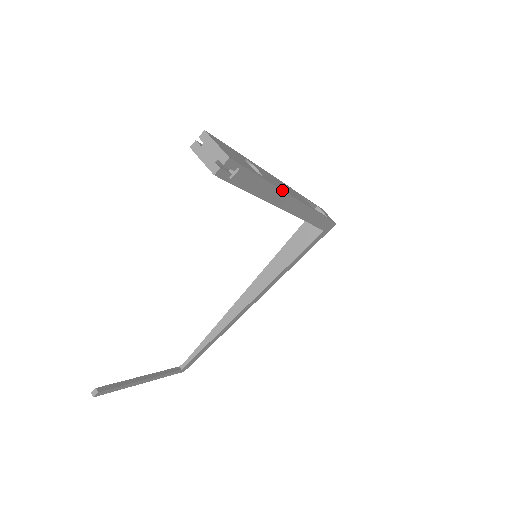
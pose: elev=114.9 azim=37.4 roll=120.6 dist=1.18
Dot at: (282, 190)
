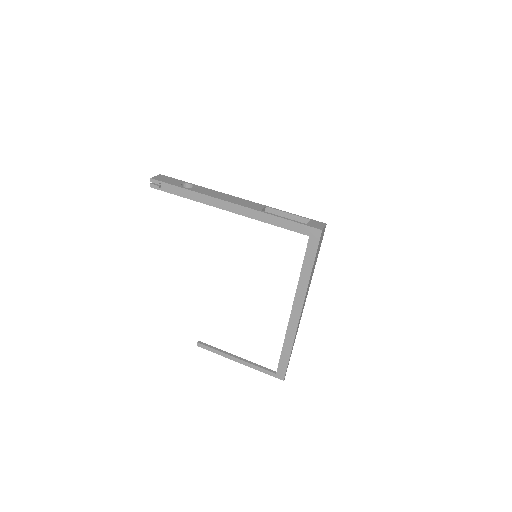
Dot at: (204, 194)
